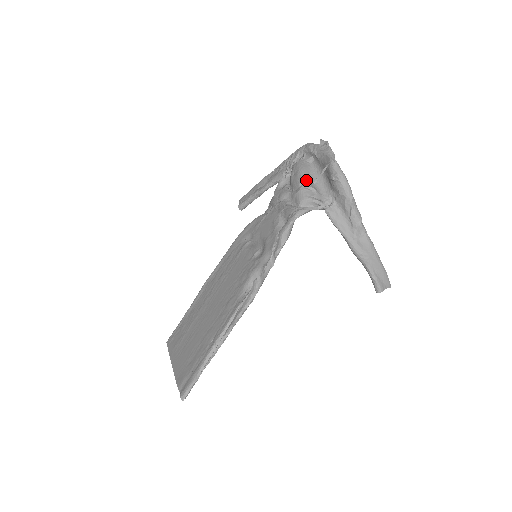
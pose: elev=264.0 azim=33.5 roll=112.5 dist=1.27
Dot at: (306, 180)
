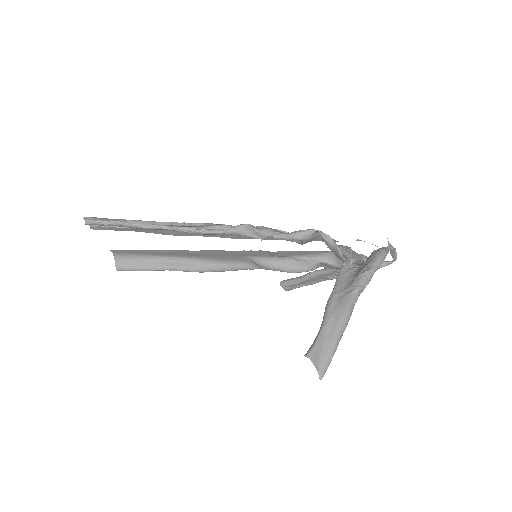
Dot at: occluded
